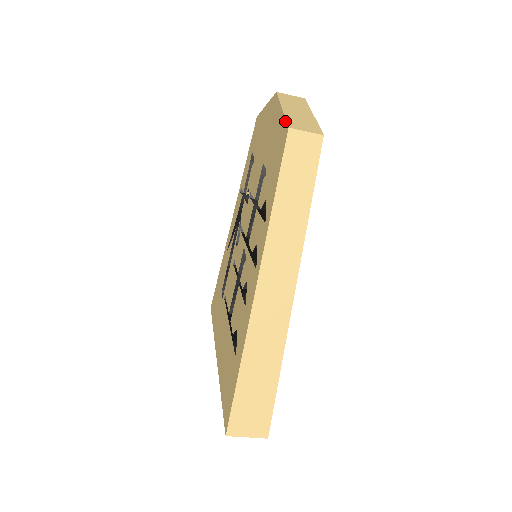
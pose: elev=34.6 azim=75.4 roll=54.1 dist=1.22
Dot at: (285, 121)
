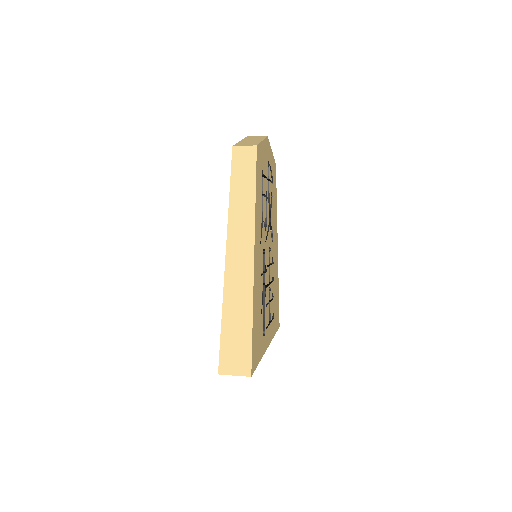
Dot at: occluded
